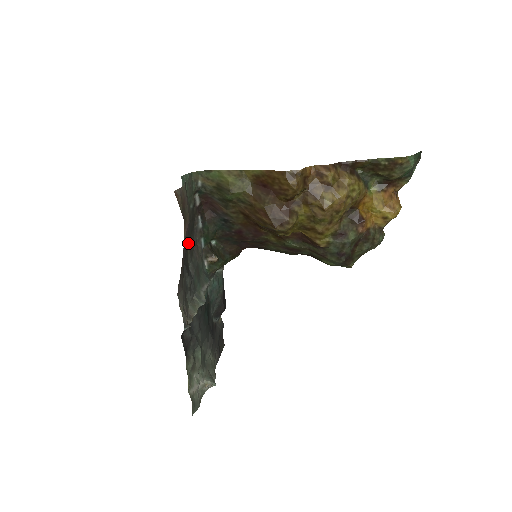
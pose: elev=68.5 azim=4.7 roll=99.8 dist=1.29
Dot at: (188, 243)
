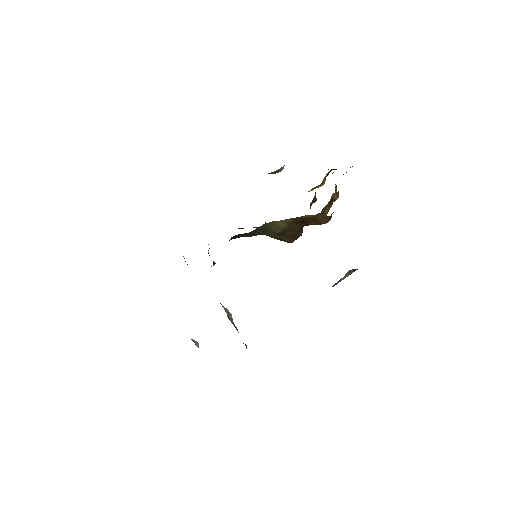
Dot at: occluded
